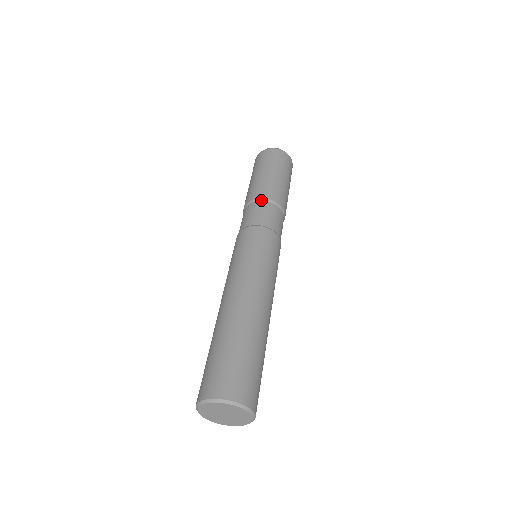
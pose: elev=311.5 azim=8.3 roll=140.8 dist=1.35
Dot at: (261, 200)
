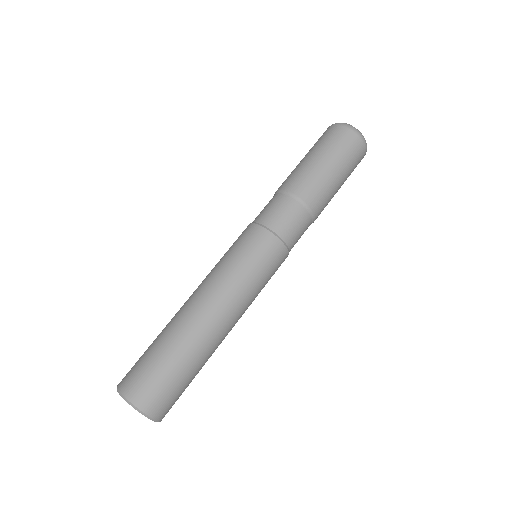
Dot at: (276, 193)
